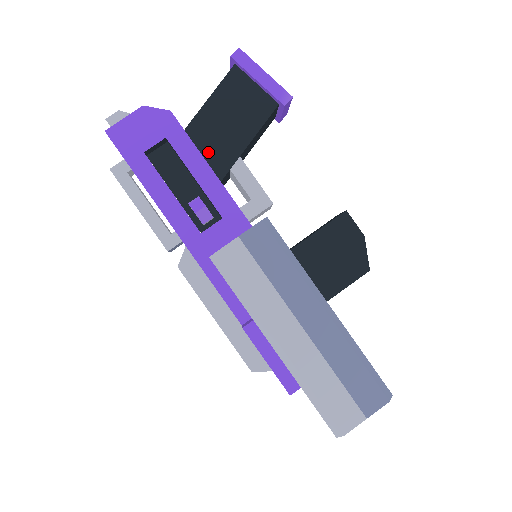
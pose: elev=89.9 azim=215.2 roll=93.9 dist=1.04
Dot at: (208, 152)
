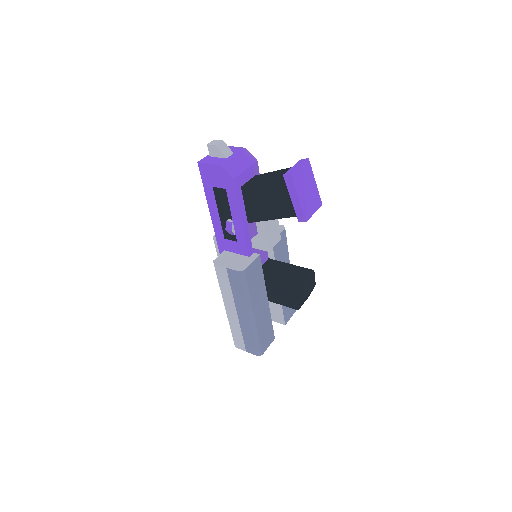
Dot at: (249, 206)
